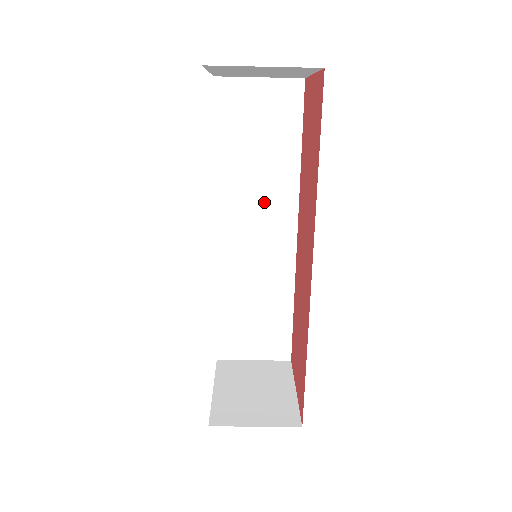
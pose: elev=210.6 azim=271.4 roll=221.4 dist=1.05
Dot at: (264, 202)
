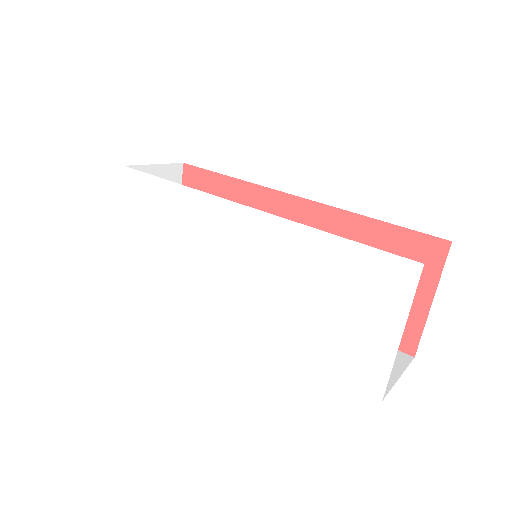
Dot at: occluded
